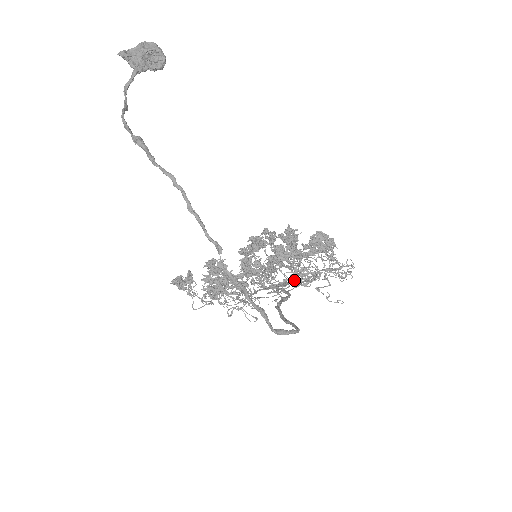
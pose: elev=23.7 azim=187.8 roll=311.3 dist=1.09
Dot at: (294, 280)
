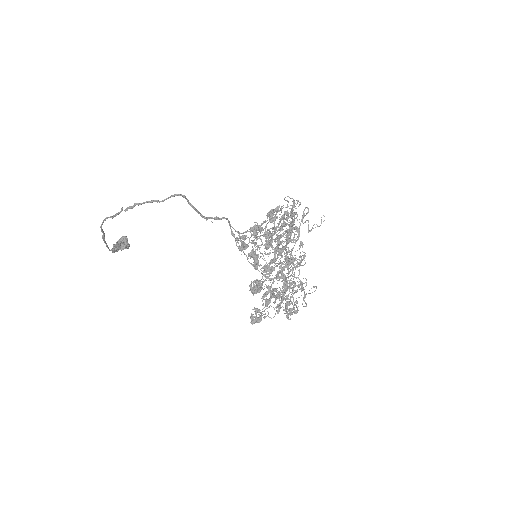
Dot at: occluded
